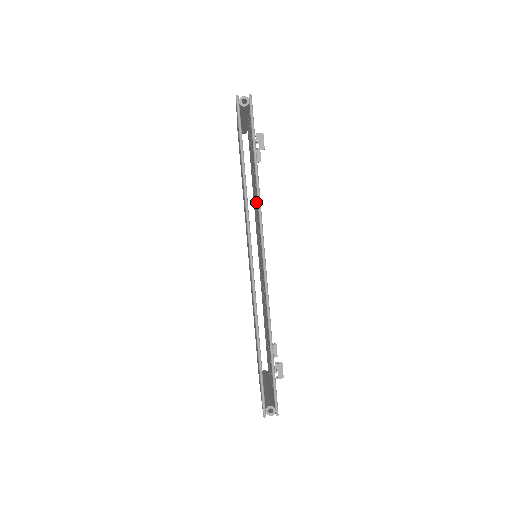
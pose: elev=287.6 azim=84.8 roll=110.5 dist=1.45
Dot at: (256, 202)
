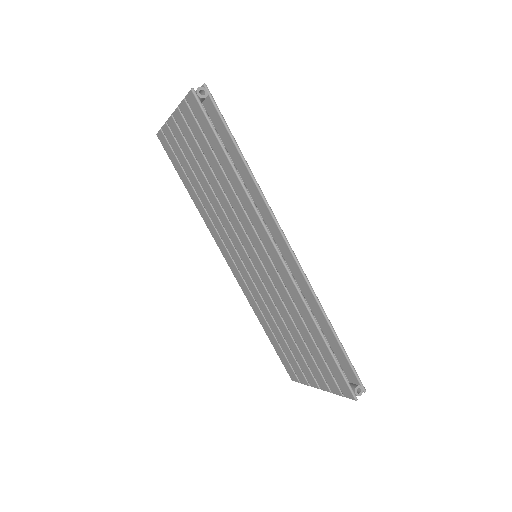
Dot at: occluded
